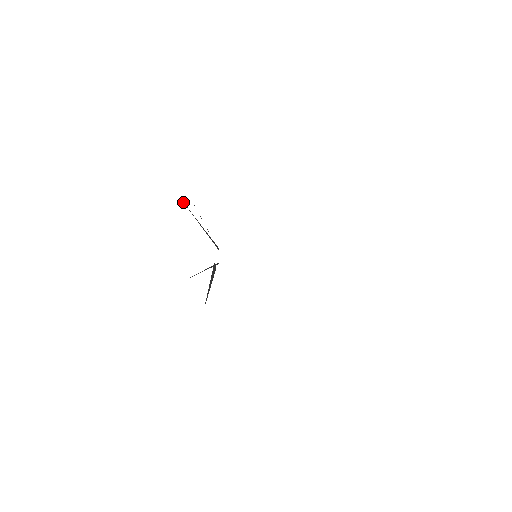
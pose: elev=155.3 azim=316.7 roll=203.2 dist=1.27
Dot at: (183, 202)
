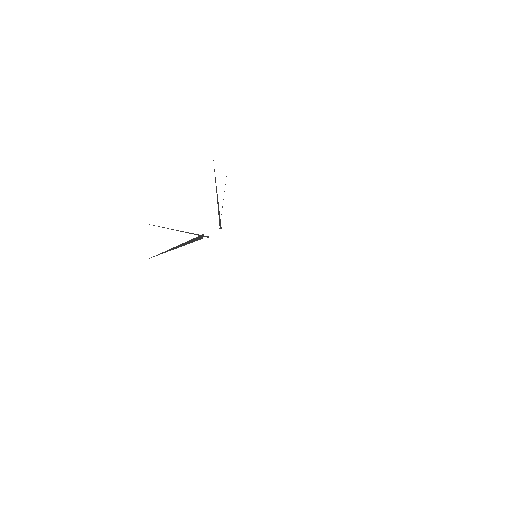
Dot at: occluded
